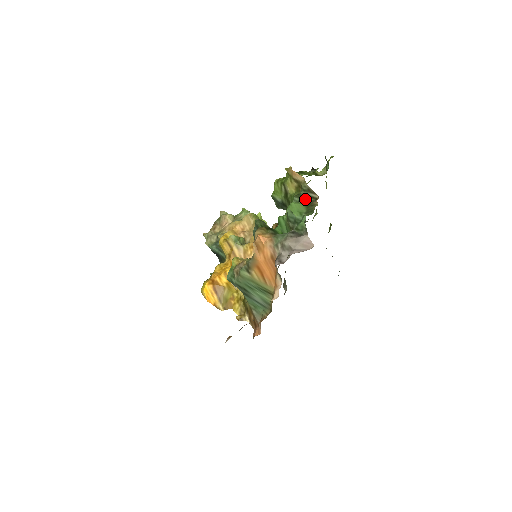
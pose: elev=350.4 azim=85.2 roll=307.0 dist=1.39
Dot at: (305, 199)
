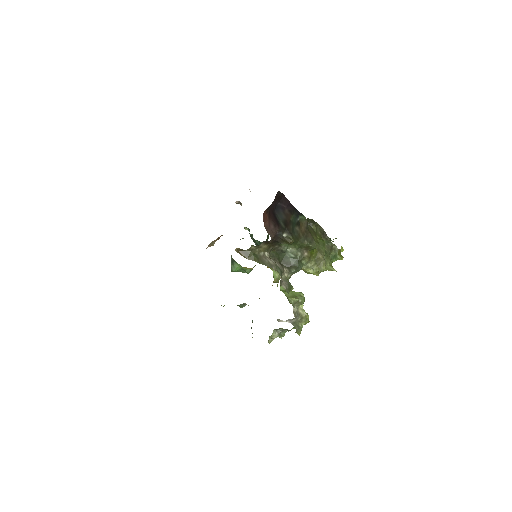
Dot at: occluded
